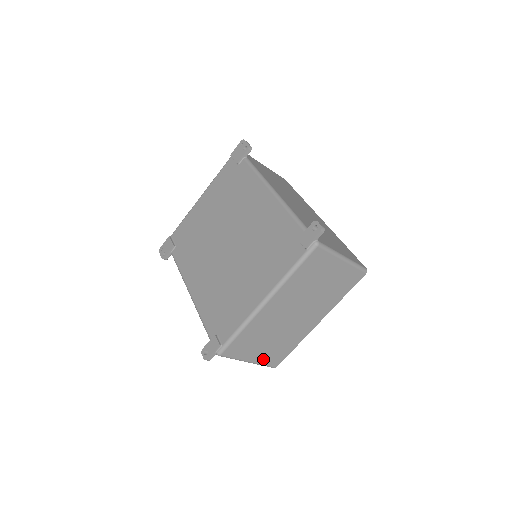
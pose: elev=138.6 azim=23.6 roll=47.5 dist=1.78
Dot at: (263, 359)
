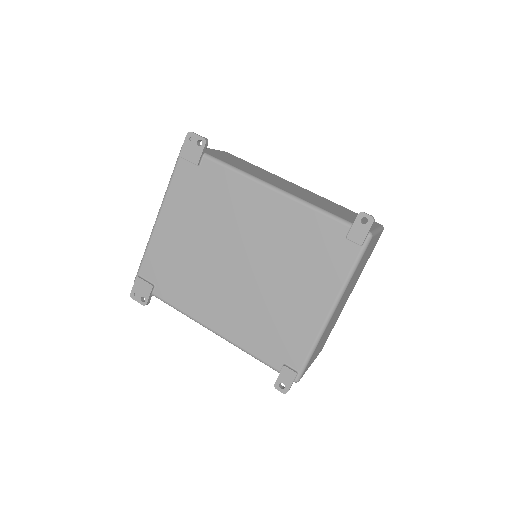
Dot at: (317, 354)
